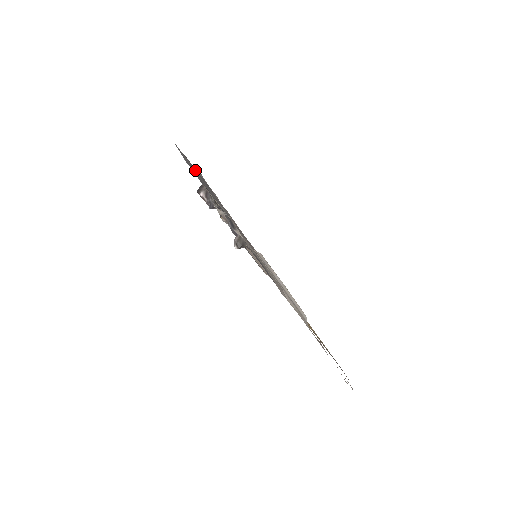
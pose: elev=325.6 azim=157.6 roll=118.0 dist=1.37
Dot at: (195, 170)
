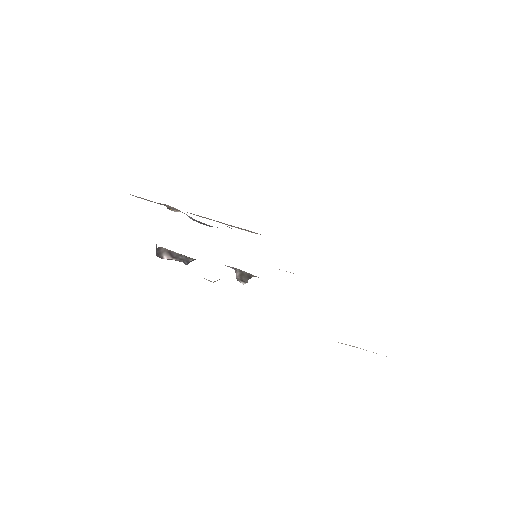
Dot at: occluded
